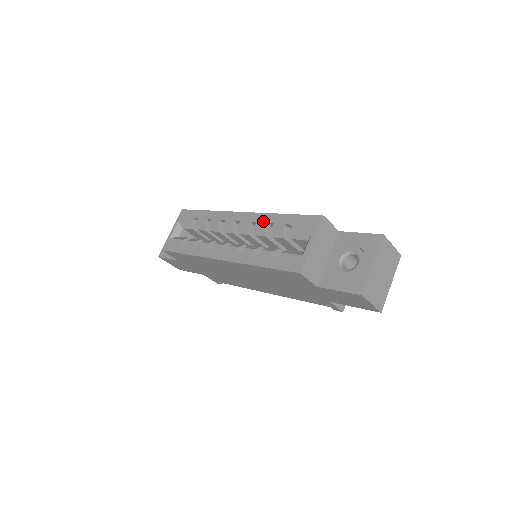
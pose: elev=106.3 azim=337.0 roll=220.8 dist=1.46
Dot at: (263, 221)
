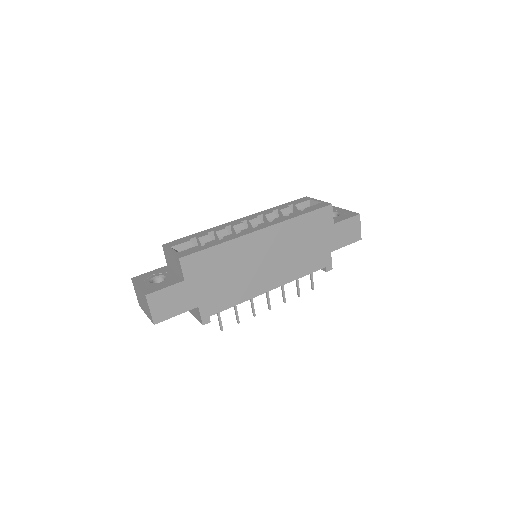
Dot at: (268, 211)
